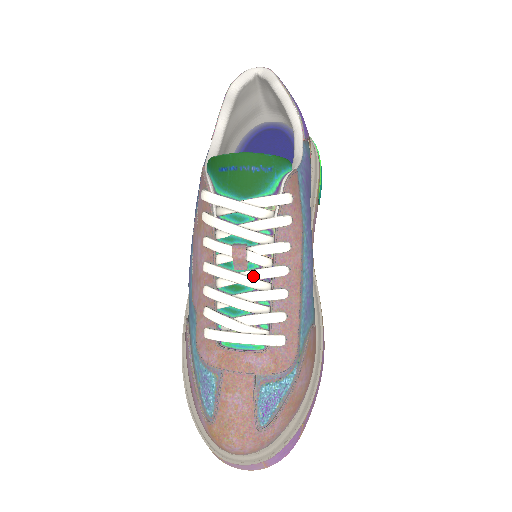
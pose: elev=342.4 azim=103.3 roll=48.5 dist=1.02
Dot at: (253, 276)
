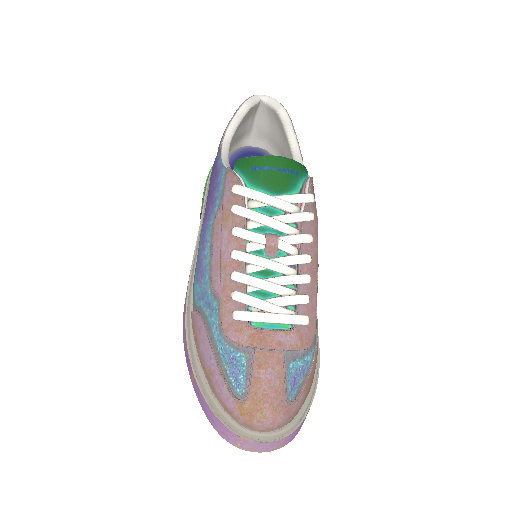
Dot at: (283, 262)
